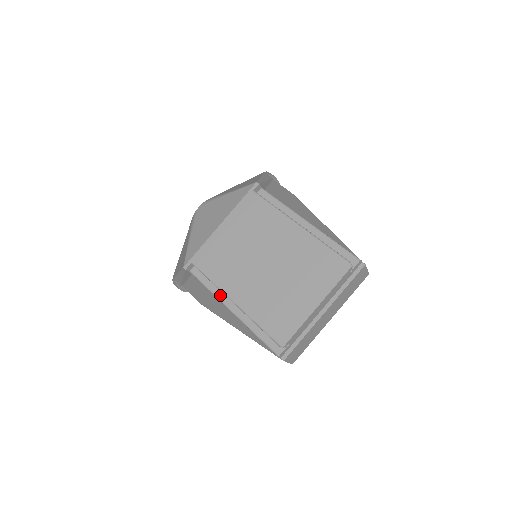
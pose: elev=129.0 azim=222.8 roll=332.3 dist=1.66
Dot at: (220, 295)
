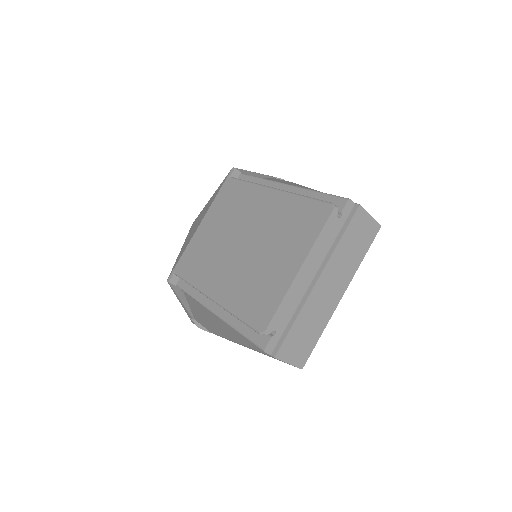
Dot at: (203, 299)
